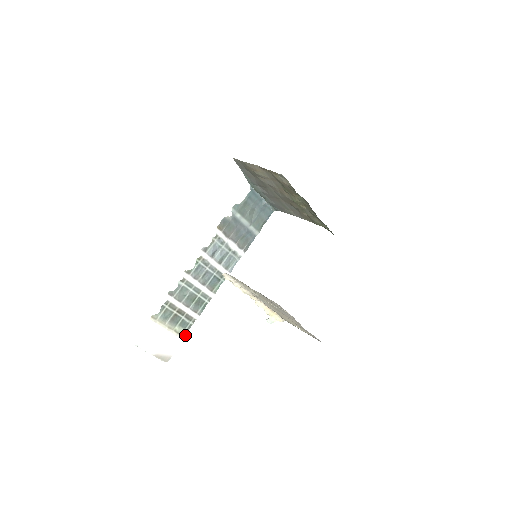
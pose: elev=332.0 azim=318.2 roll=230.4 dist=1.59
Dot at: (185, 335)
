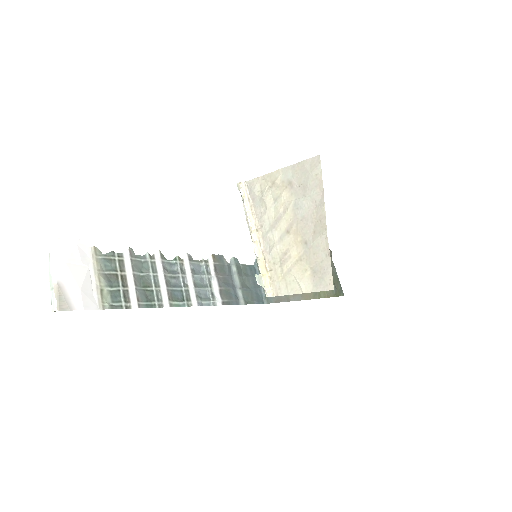
Dot at: (106, 308)
